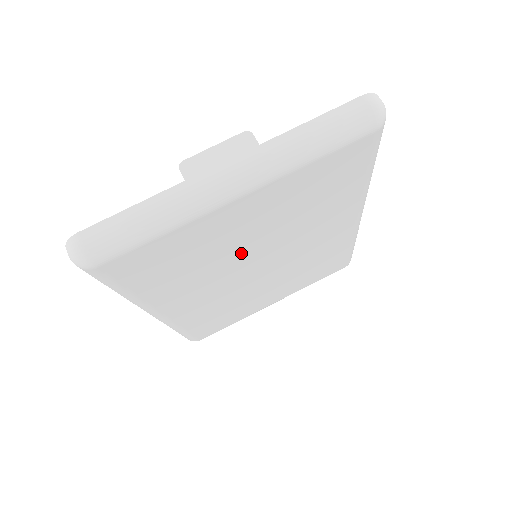
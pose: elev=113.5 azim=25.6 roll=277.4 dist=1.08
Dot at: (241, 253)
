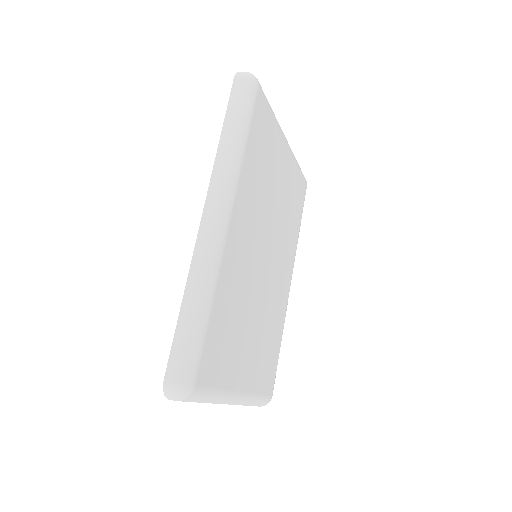
Dot at: (271, 208)
